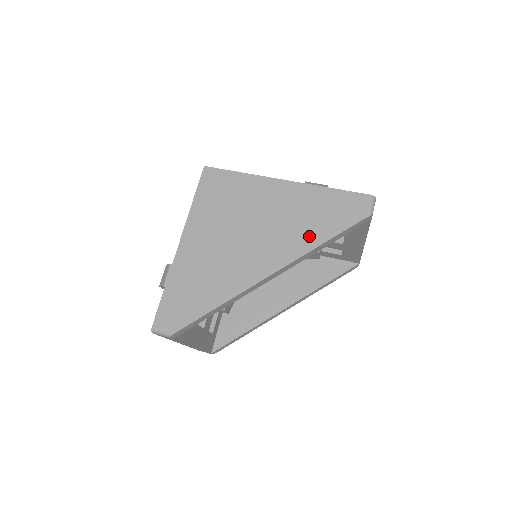
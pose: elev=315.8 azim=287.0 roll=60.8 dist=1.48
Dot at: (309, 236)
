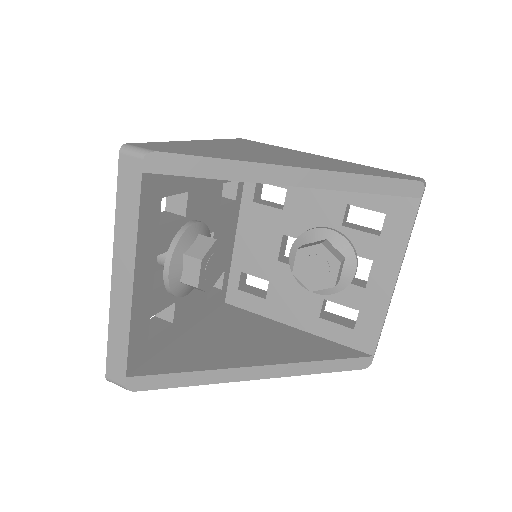
Dot at: (353, 170)
